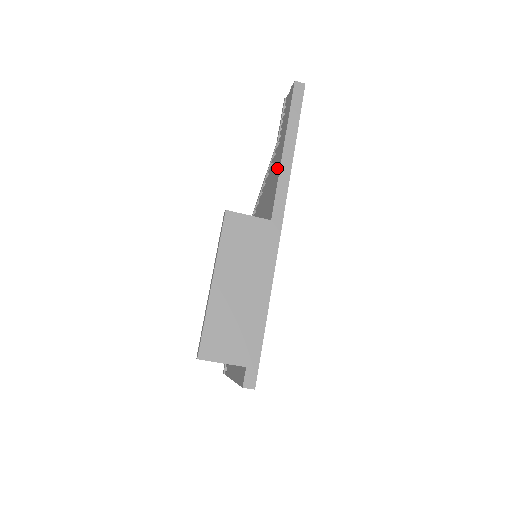
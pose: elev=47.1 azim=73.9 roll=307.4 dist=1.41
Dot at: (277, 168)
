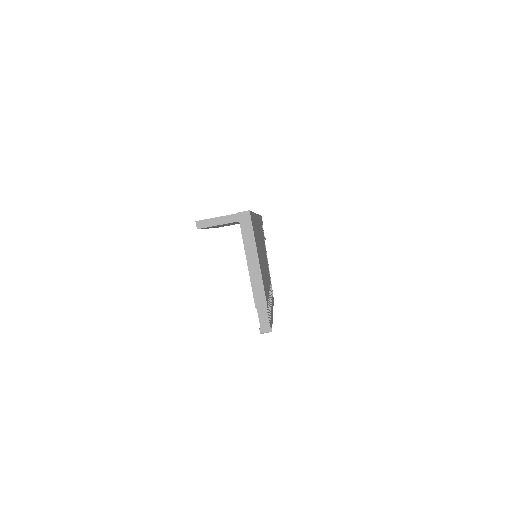
Dot at: occluded
